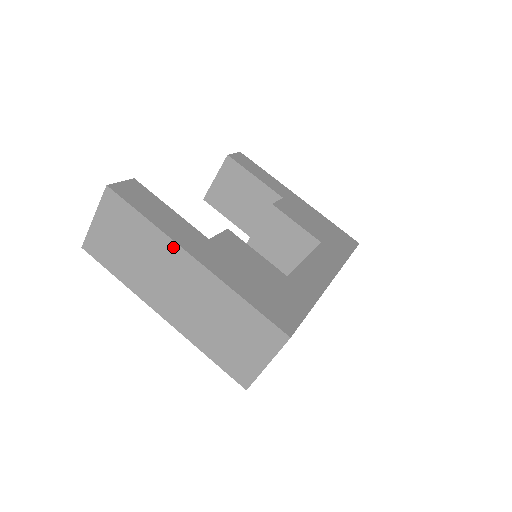
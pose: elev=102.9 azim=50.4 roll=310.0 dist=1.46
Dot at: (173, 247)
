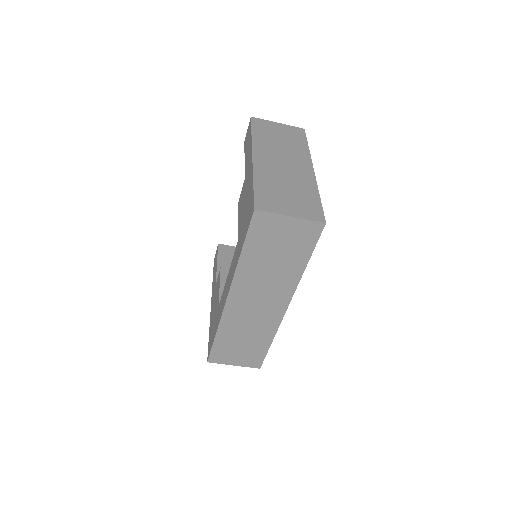
Dot at: (307, 159)
